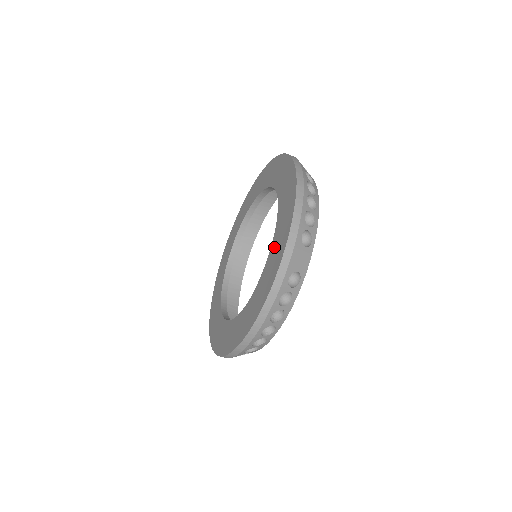
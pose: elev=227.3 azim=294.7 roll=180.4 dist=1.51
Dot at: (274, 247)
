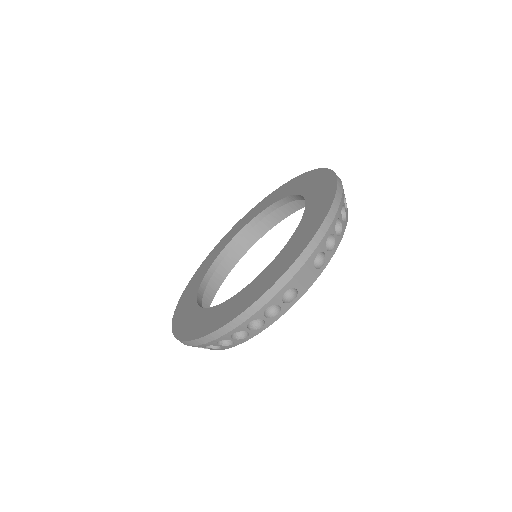
Dot at: (283, 254)
